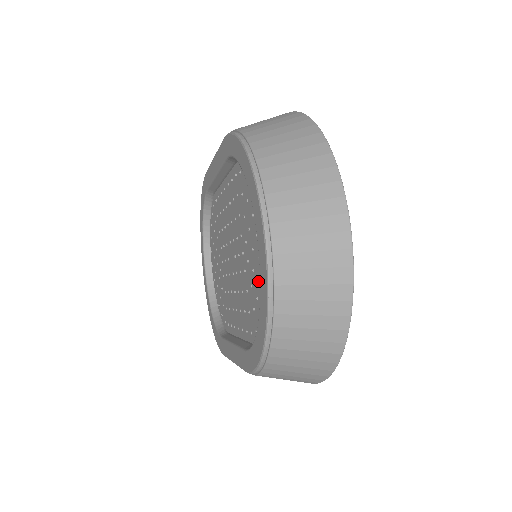
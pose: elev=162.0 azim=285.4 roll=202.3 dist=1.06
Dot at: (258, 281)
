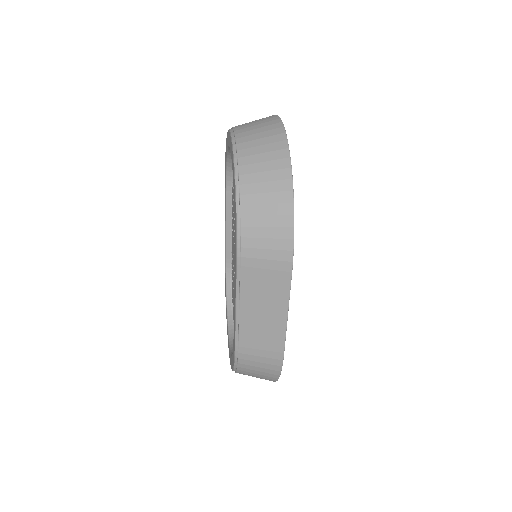
Dot at: occluded
